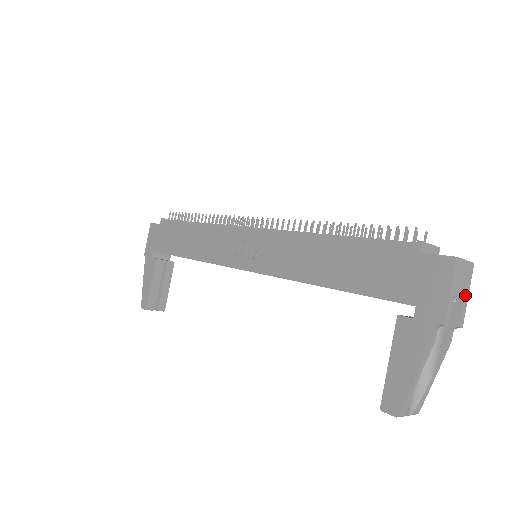
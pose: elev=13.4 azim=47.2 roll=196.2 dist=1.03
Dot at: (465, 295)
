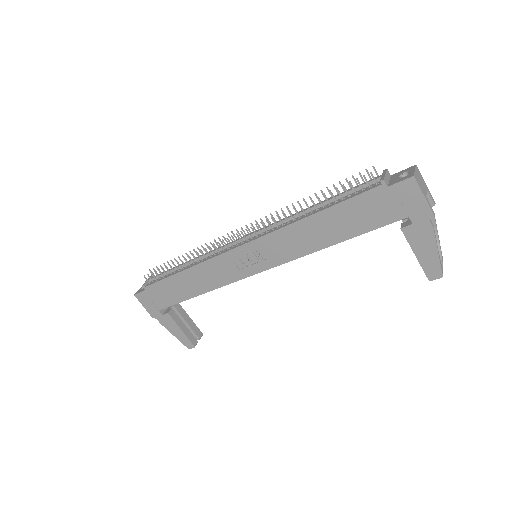
Dot at: (426, 187)
